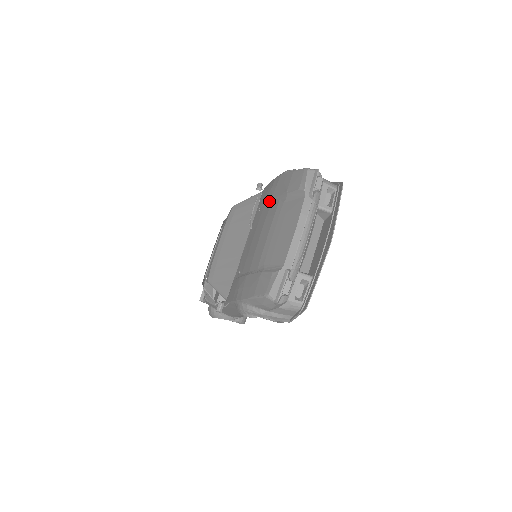
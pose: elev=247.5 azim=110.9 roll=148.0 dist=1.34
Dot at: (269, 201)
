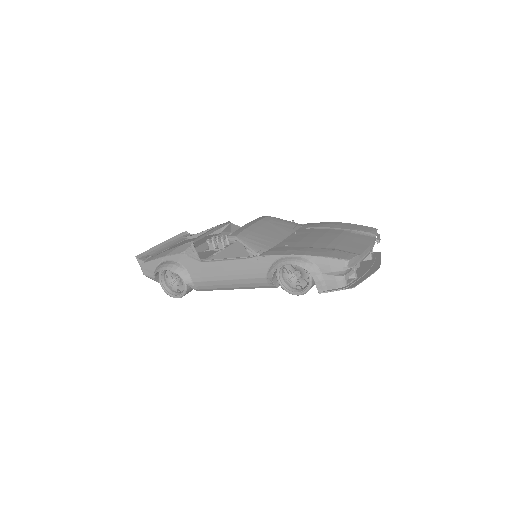
Dot at: (327, 228)
